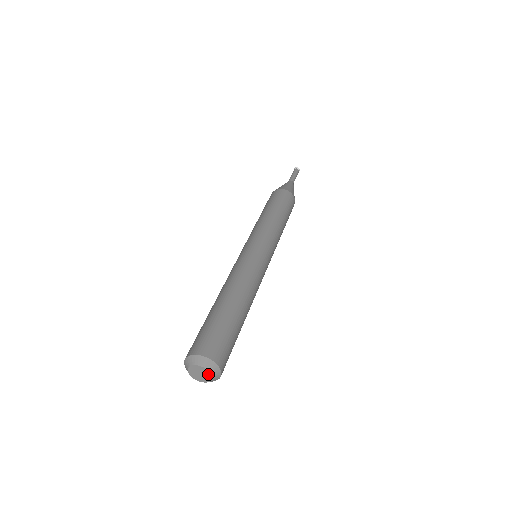
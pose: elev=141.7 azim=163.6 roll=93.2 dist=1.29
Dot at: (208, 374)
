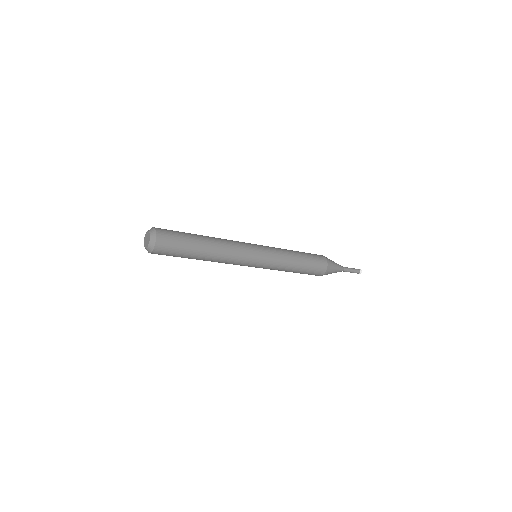
Dot at: (148, 242)
